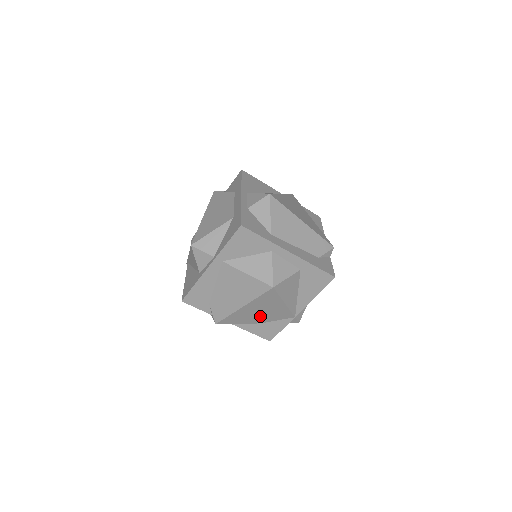
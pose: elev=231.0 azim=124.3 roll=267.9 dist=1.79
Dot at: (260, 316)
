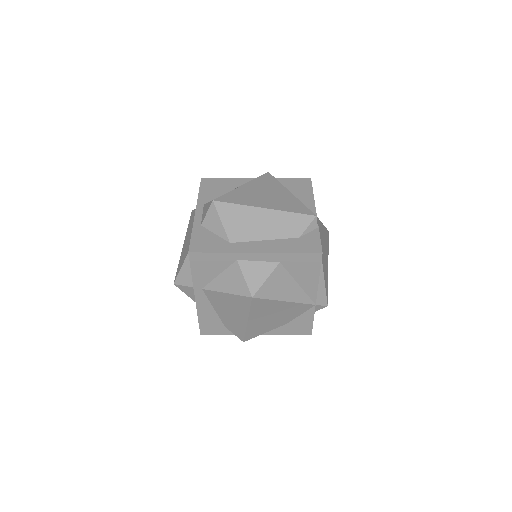
Dot at: (277, 319)
